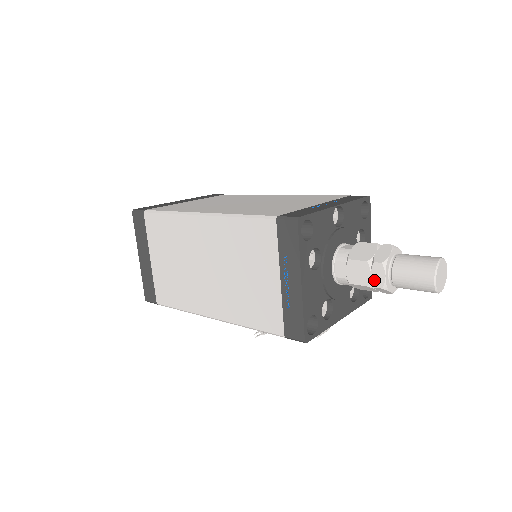
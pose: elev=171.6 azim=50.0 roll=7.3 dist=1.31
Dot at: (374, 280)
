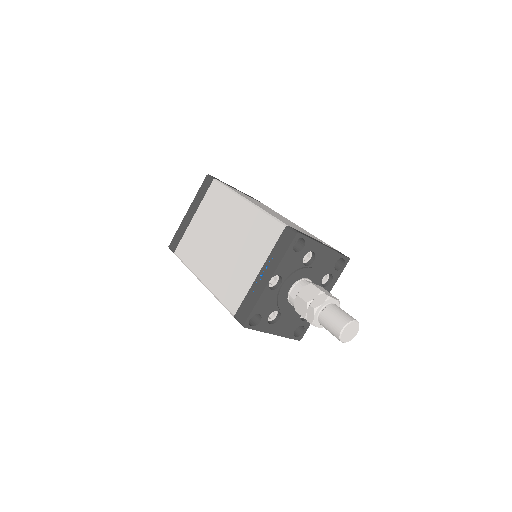
Dot at: occluded
